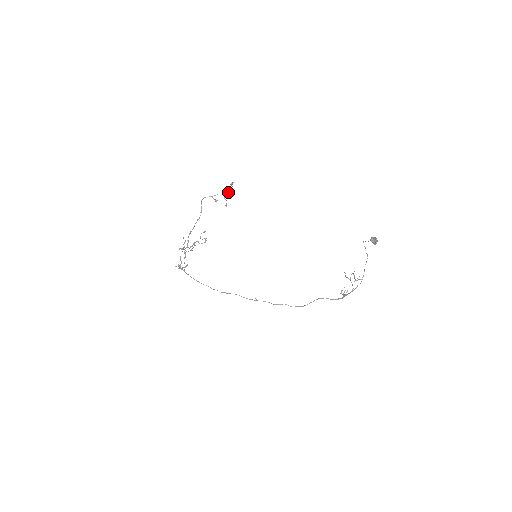
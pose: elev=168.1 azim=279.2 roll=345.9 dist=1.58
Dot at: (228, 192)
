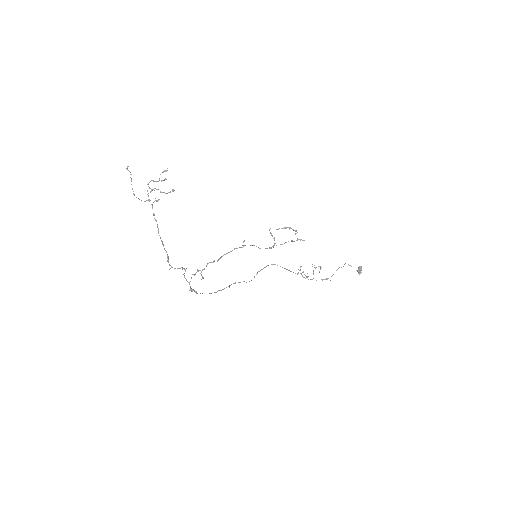
Dot at: occluded
